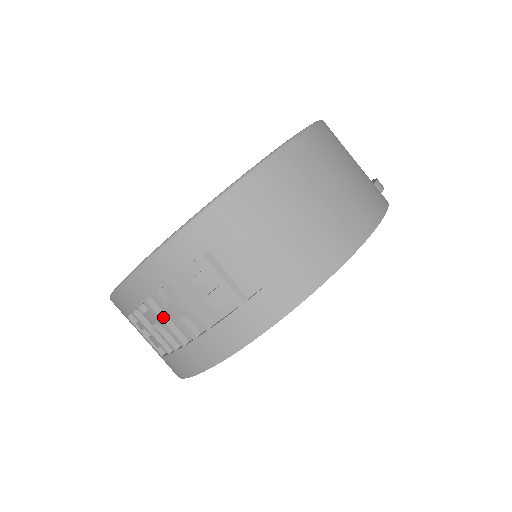
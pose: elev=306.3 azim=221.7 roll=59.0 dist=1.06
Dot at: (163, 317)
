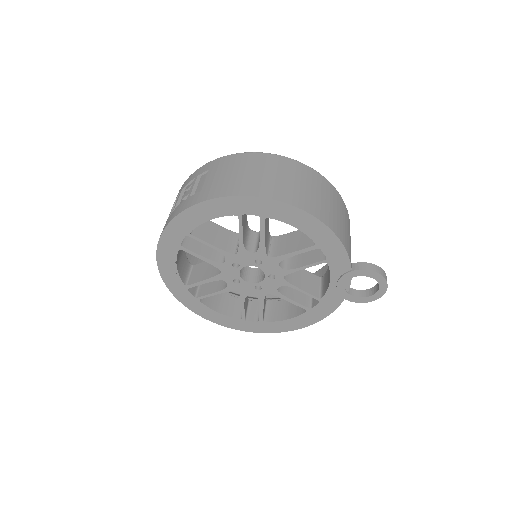
Dot at: occluded
